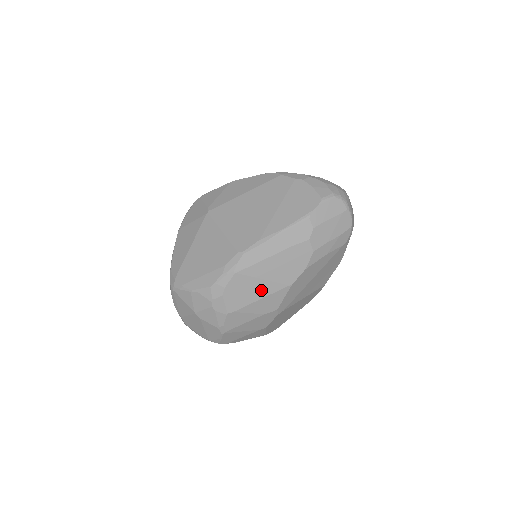
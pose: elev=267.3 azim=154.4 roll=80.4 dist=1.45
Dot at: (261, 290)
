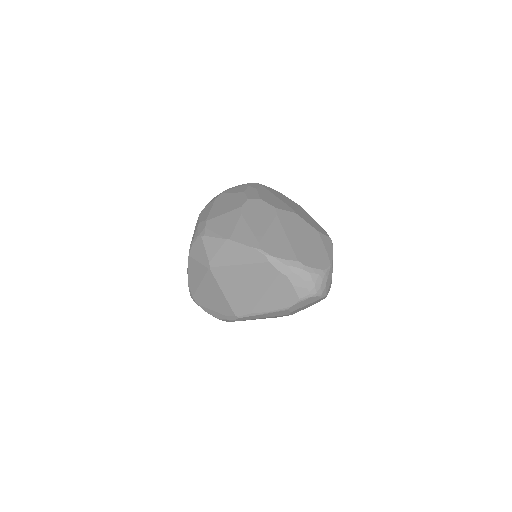
Dot at: occluded
